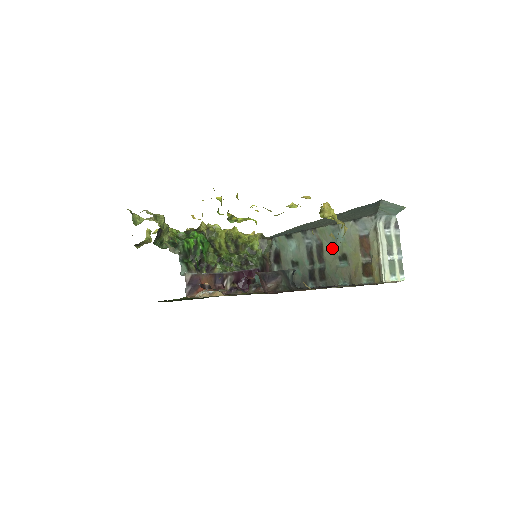
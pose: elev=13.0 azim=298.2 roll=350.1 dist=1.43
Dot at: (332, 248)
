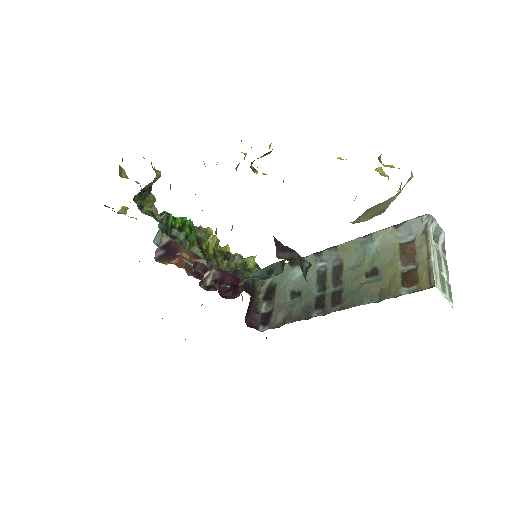
Dot at: (356, 266)
